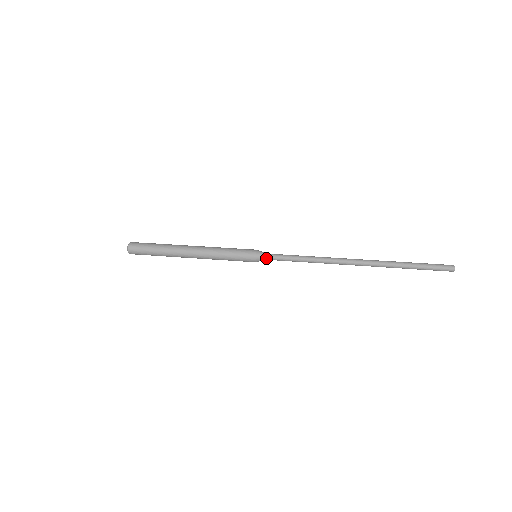
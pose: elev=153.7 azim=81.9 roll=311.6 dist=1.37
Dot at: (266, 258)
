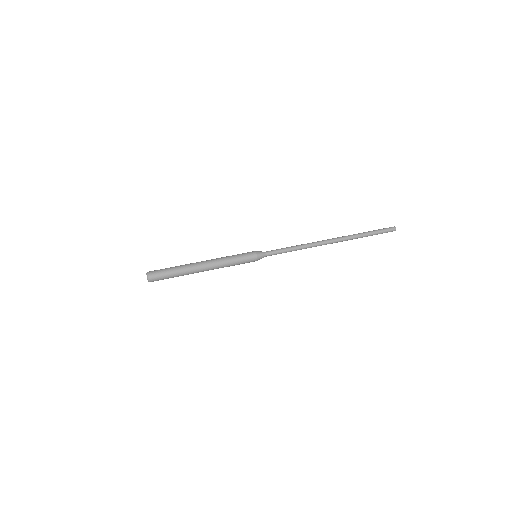
Dot at: occluded
